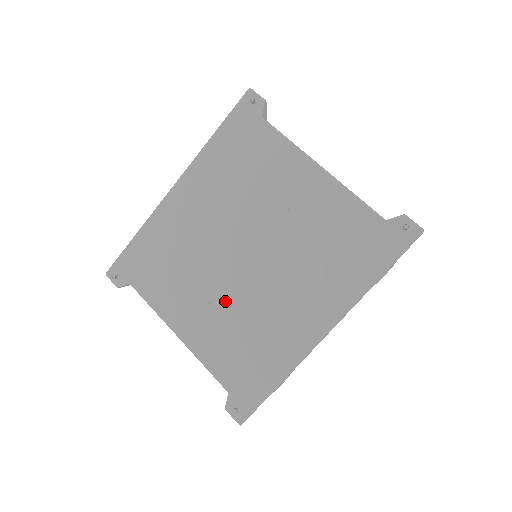
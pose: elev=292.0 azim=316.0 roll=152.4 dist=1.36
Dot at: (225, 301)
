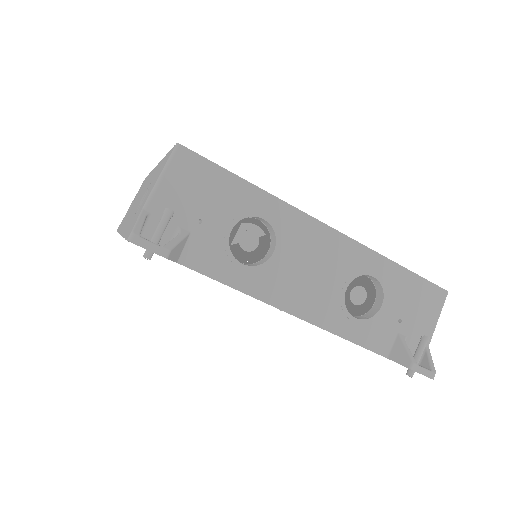
Dot at: occluded
